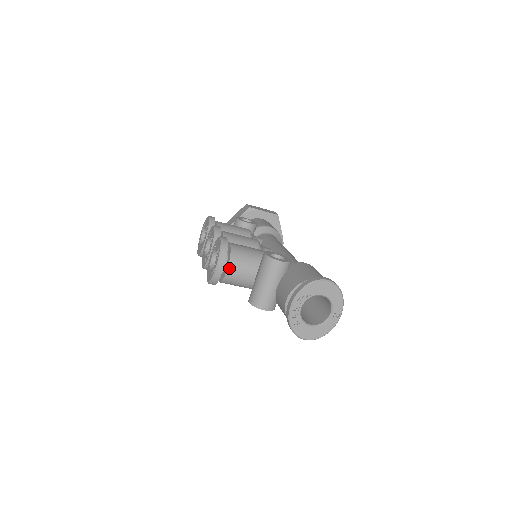
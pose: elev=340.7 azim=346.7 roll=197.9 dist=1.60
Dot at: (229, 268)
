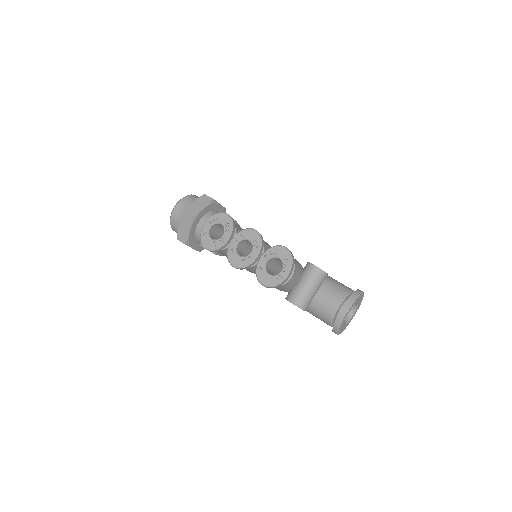
Dot at: (293, 276)
